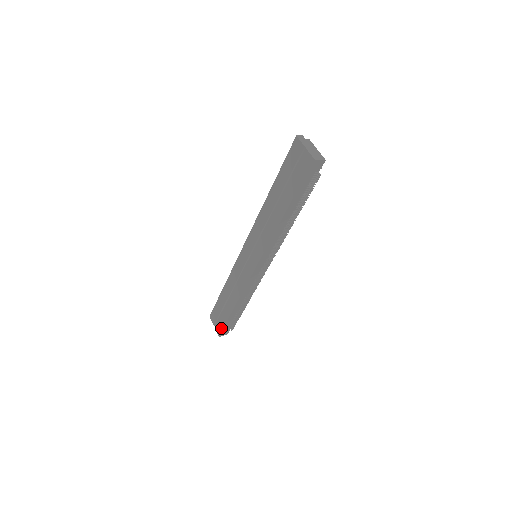
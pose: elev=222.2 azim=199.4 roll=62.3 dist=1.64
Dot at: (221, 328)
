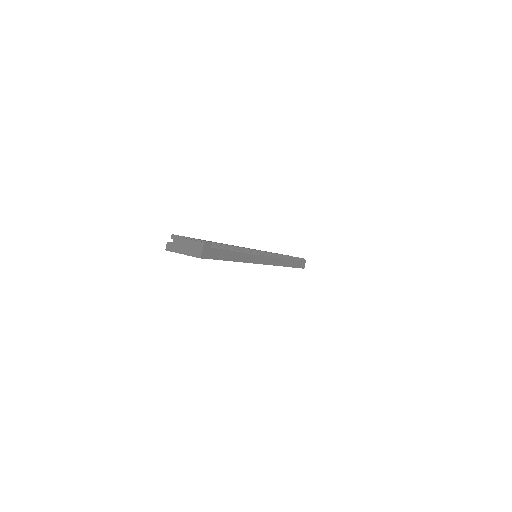
Dot at: occluded
